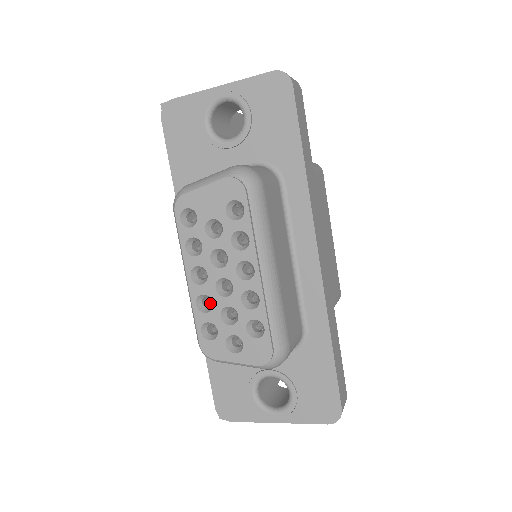
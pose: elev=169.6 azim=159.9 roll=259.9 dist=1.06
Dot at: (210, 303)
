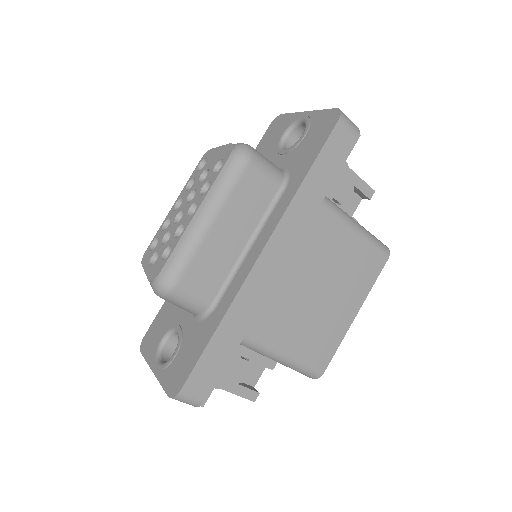
Dot at: occluded
